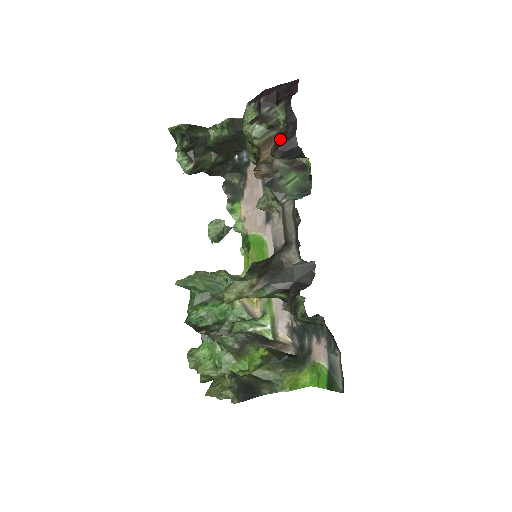
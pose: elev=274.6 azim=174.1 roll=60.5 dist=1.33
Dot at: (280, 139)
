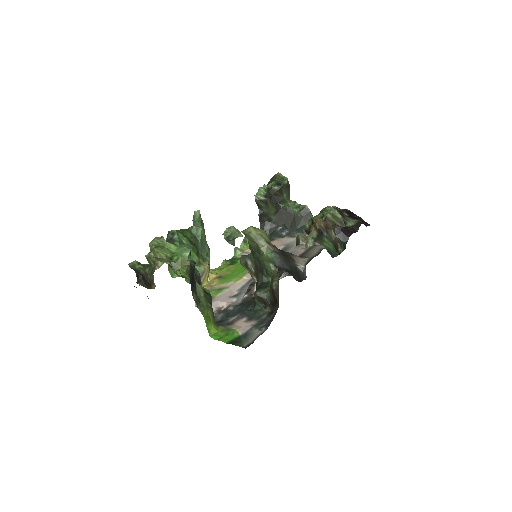
Dot at: (343, 227)
